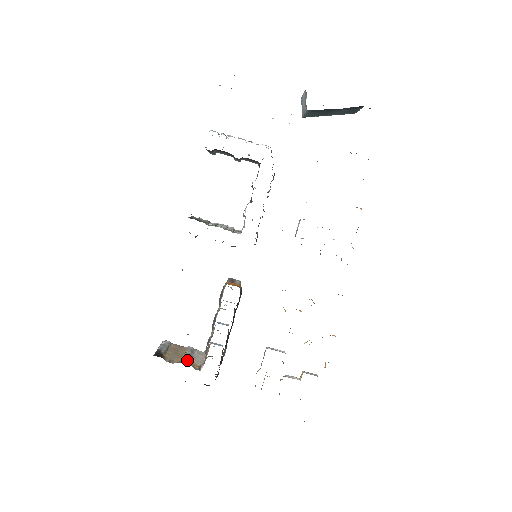
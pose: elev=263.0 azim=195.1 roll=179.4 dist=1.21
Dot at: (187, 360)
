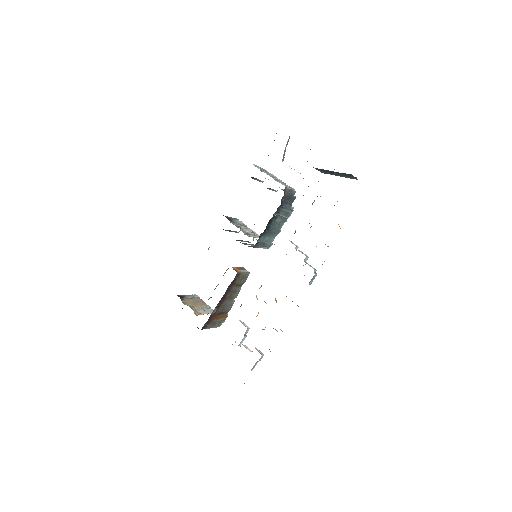
Dot at: (196, 308)
